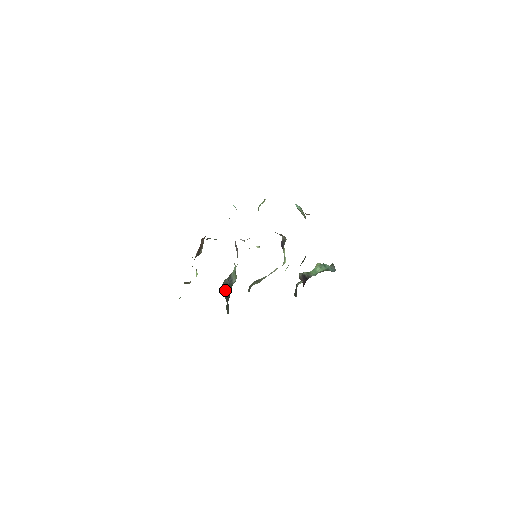
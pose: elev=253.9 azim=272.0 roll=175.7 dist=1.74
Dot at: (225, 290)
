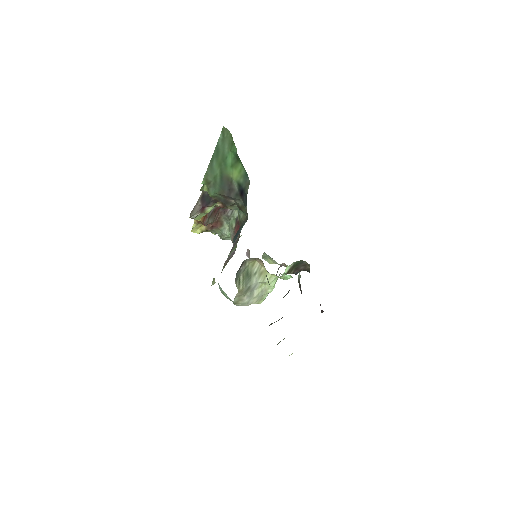
Dot at: occluded
